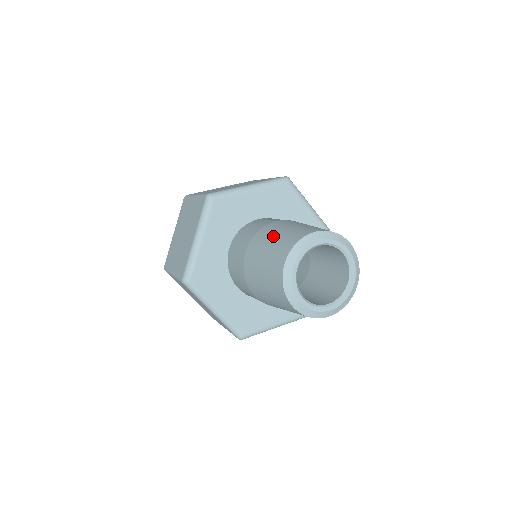
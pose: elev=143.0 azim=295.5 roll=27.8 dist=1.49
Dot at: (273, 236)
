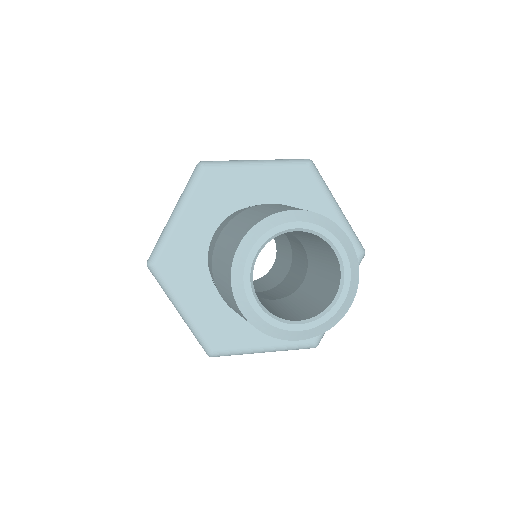
Dot at: (218, 271)
